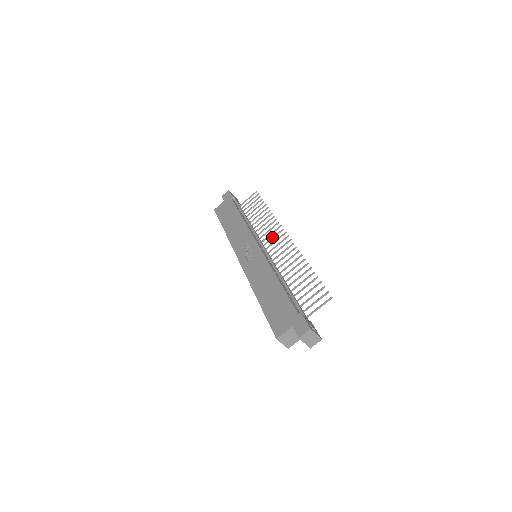
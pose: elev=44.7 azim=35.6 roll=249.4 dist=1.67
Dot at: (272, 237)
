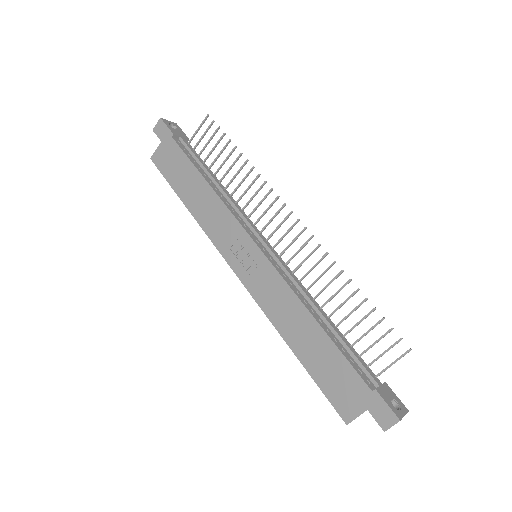
Dot at: (270, 219)
